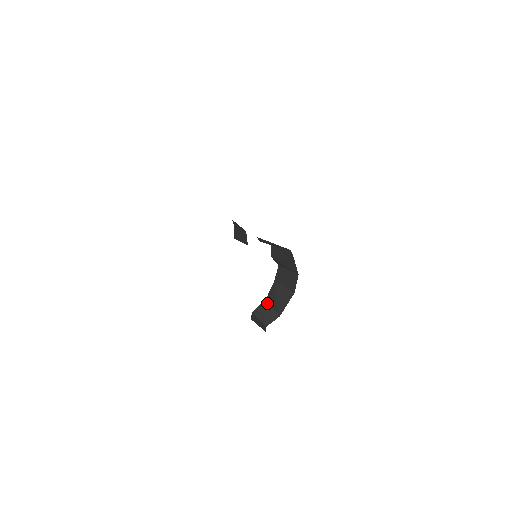
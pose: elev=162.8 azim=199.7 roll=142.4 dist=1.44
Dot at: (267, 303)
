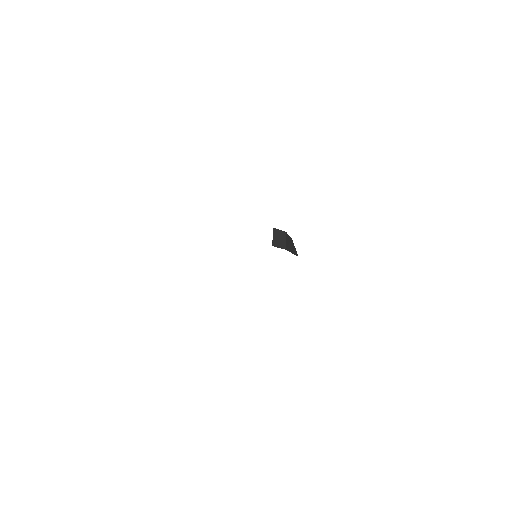
Dot at: (285, 235)
